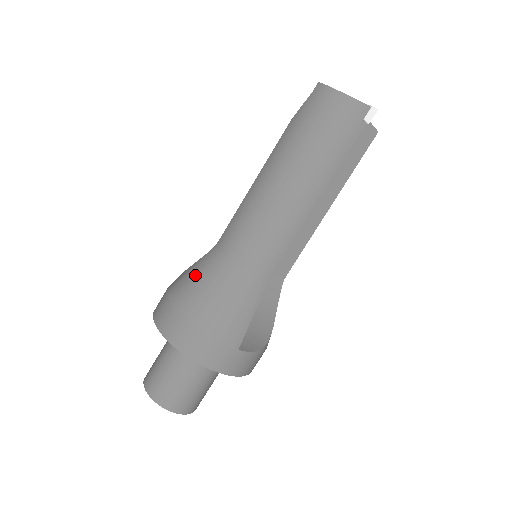
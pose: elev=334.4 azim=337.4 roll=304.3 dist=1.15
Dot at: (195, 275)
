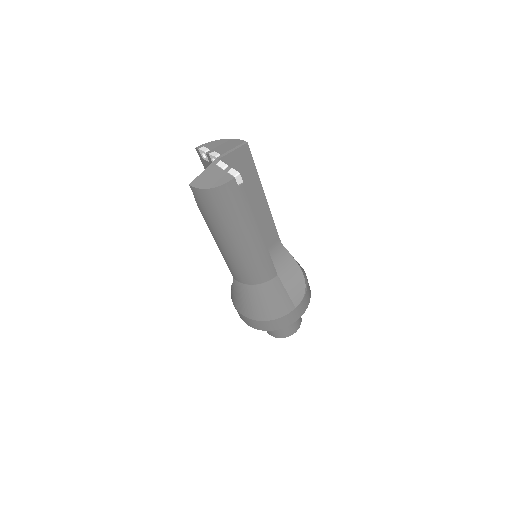
Dot at: (240, 299)
